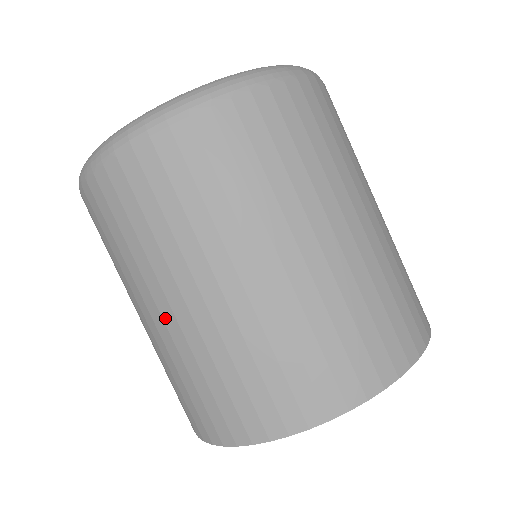
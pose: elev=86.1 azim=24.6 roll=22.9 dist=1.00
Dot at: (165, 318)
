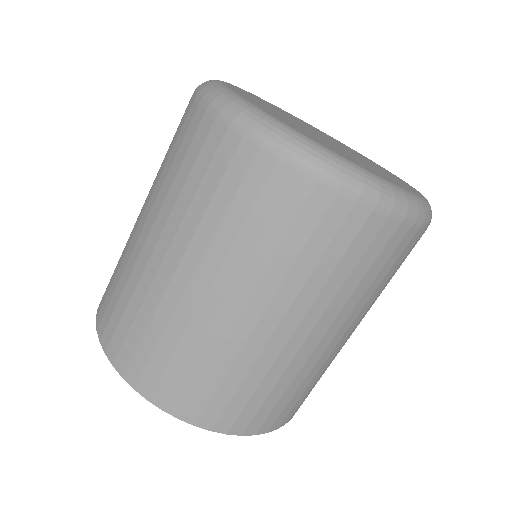
Dot at: occluded
